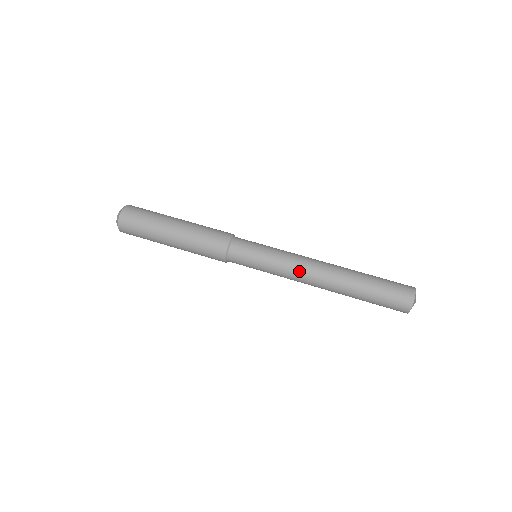
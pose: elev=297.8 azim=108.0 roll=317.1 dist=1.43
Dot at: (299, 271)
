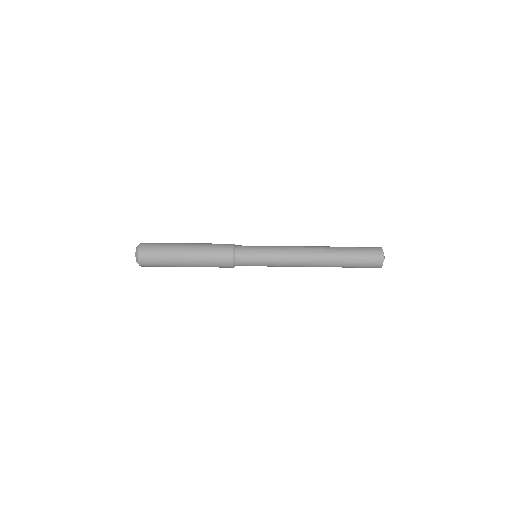
Dot at: (294, 256)
